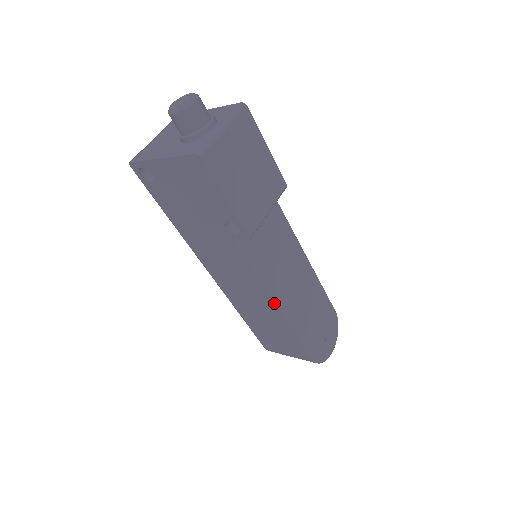
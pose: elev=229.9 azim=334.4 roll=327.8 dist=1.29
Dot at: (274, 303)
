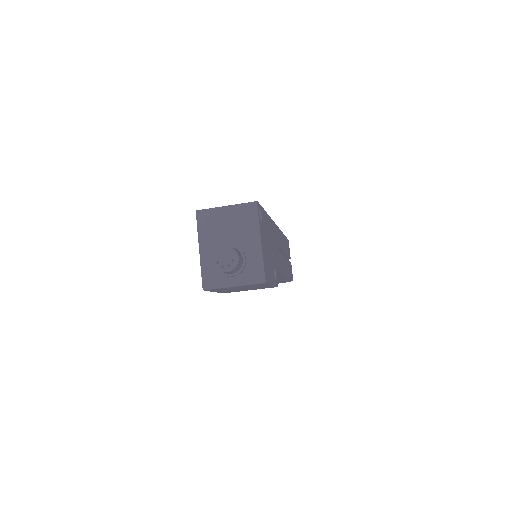
Dot at: occluded
